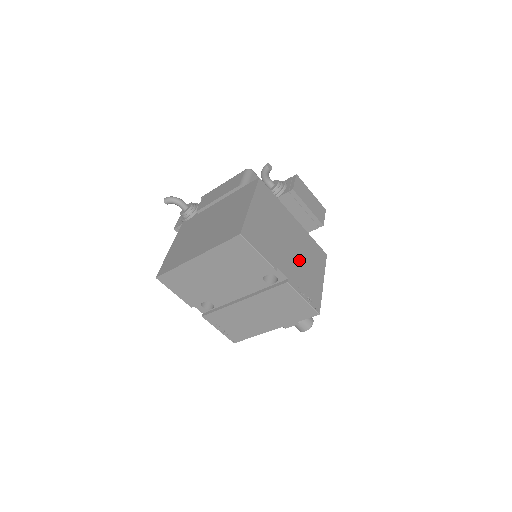
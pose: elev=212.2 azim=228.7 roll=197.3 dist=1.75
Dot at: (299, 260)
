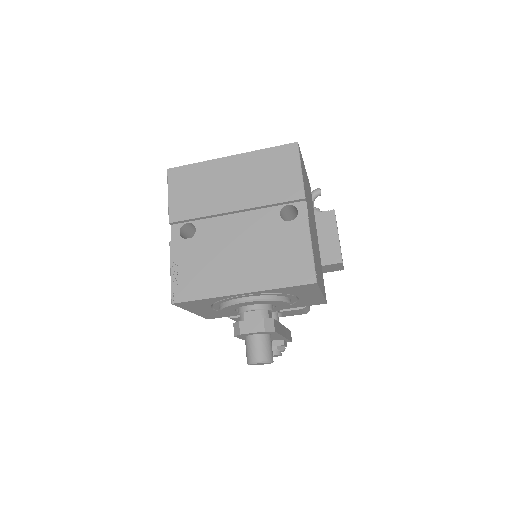
Dot at: (315, 245)
